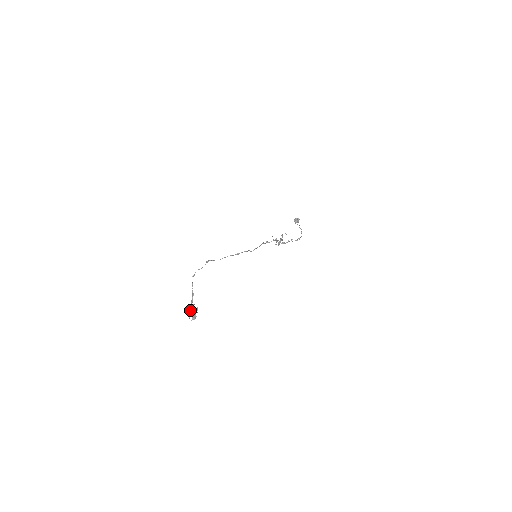
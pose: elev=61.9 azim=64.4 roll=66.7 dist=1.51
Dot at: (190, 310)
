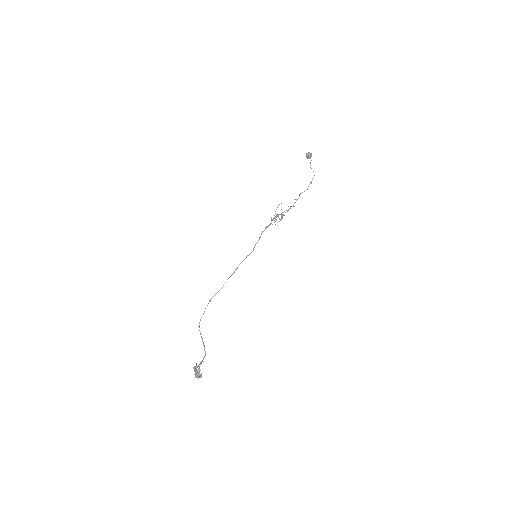
Dot at: (195, 371)
